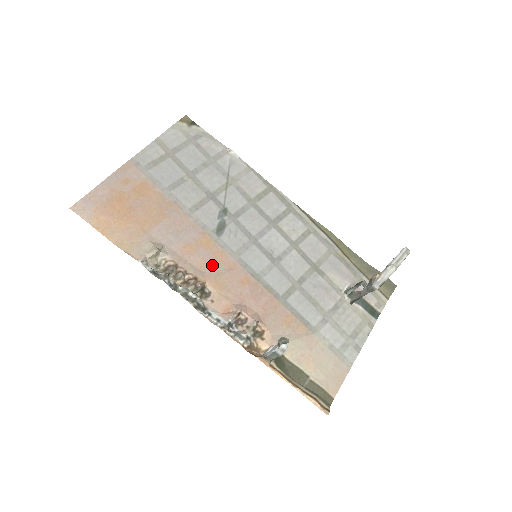
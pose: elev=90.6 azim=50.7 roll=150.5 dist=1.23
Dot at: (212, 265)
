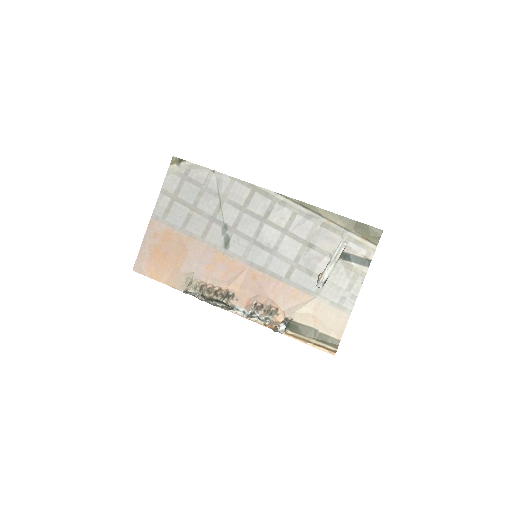
Dot at: (229, 273)
